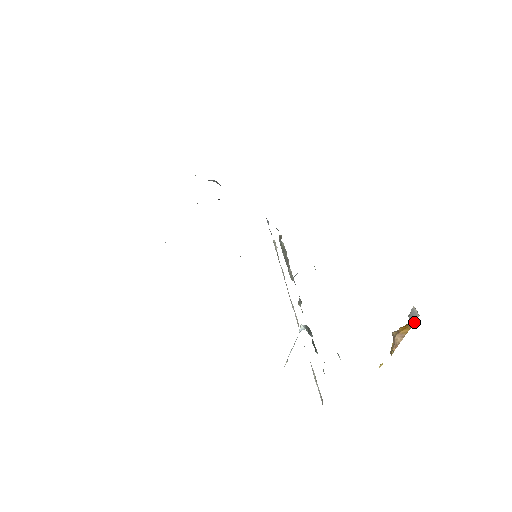
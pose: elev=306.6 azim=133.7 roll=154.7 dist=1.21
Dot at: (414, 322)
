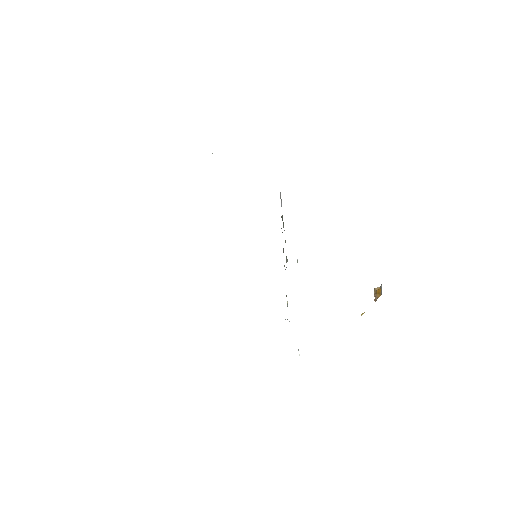
Dot at: (381, 294)
